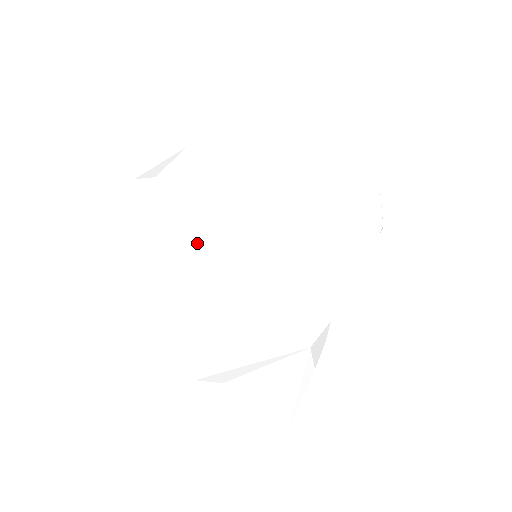
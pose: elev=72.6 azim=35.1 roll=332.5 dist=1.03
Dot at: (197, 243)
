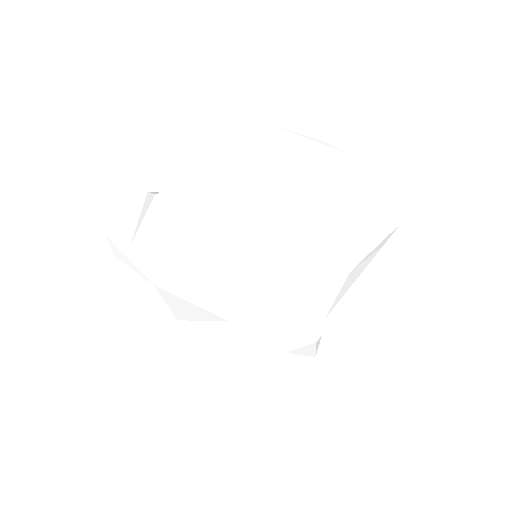
Dot at: (172, 296)
